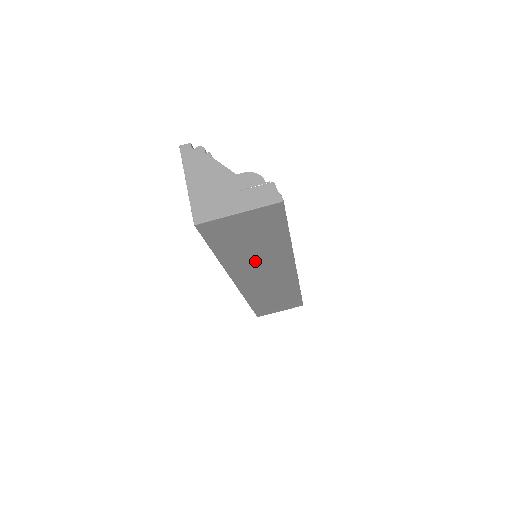
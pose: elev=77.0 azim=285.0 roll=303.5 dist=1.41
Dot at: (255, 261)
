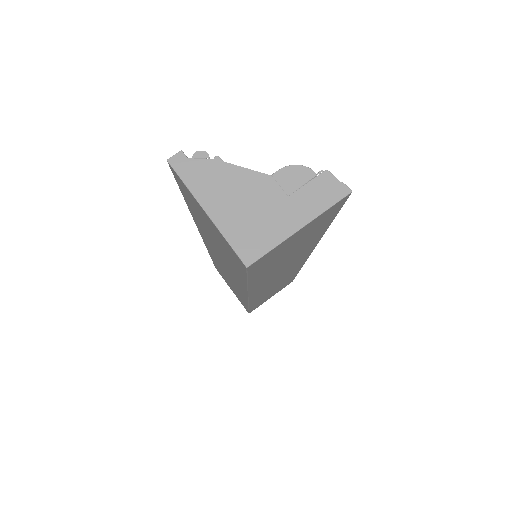
Dot at: (281, 268)
